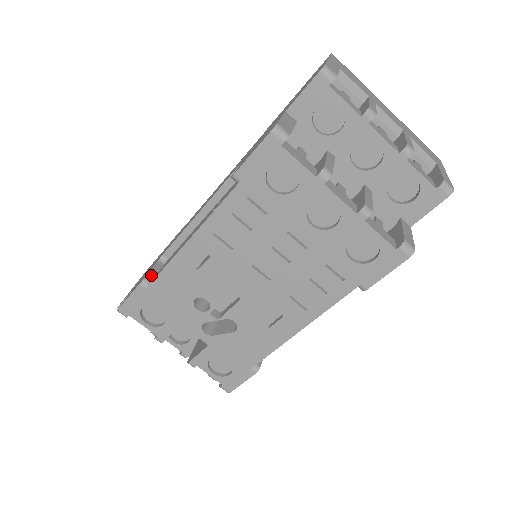
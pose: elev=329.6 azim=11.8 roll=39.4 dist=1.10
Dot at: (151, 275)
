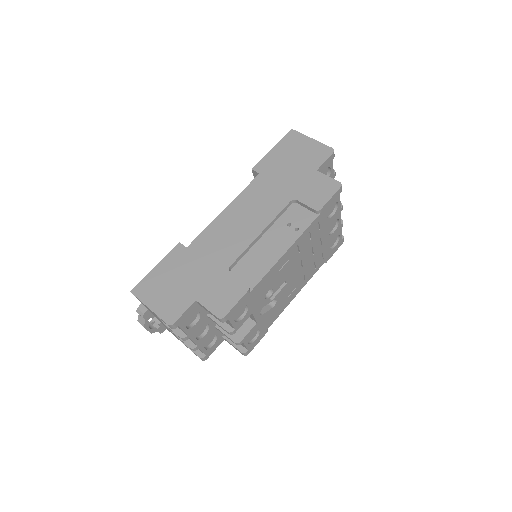
Dot at: (244, 283)
